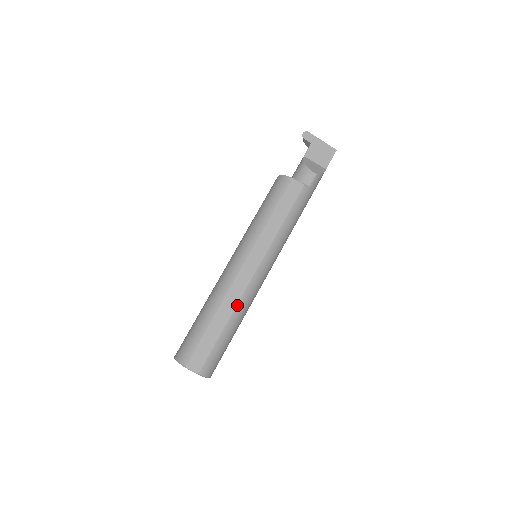
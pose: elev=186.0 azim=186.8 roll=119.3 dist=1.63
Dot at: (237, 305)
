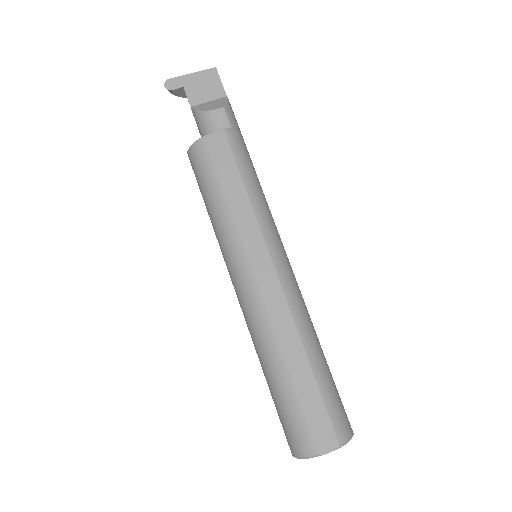
Dot at: (296, 327)
